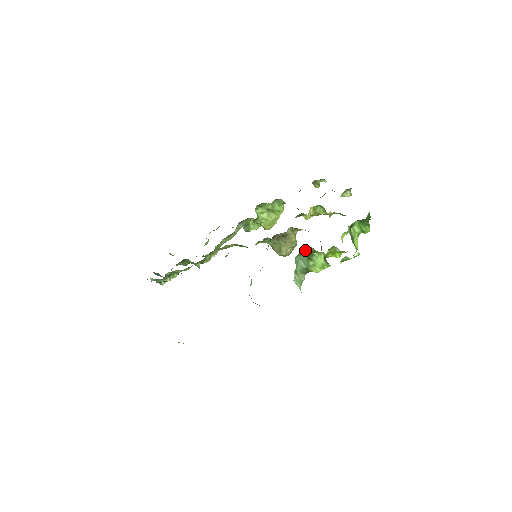
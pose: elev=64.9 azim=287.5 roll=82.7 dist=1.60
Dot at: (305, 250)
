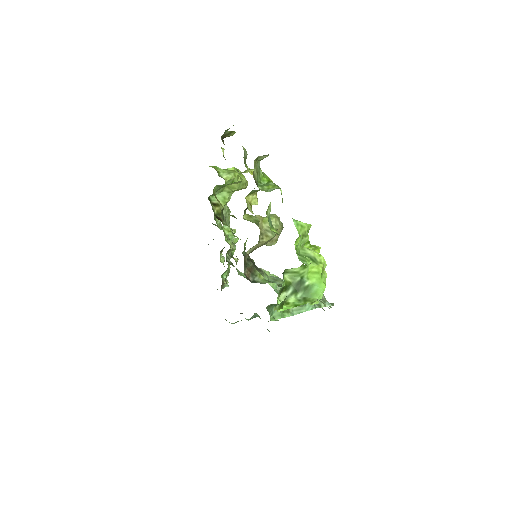
Dot at: (272, 304)
